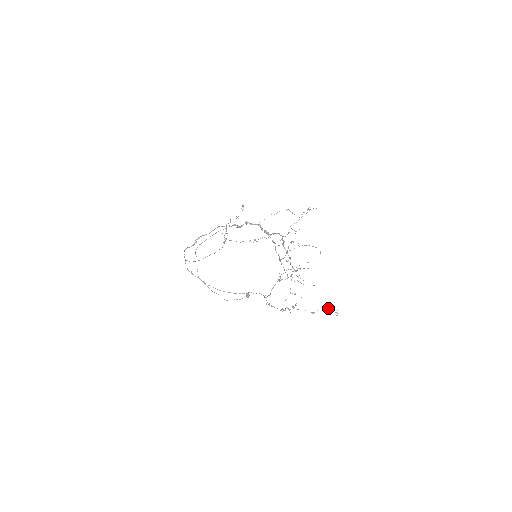
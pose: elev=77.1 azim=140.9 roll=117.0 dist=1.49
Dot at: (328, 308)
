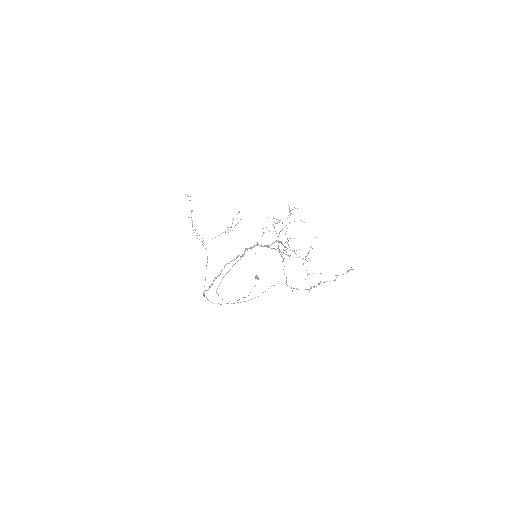
Dot at: occluded
